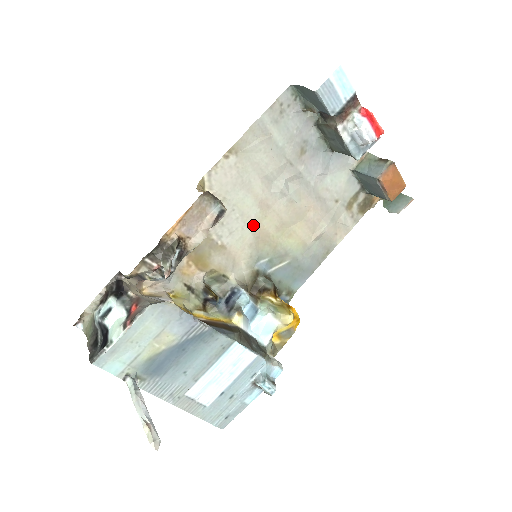
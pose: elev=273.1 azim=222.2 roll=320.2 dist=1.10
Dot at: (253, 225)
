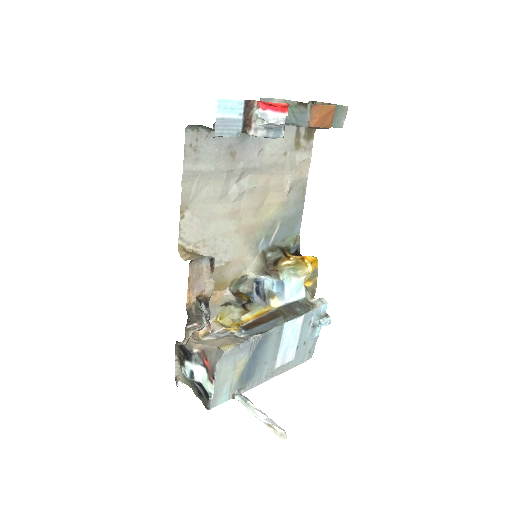
Dot at: (237, 232)
